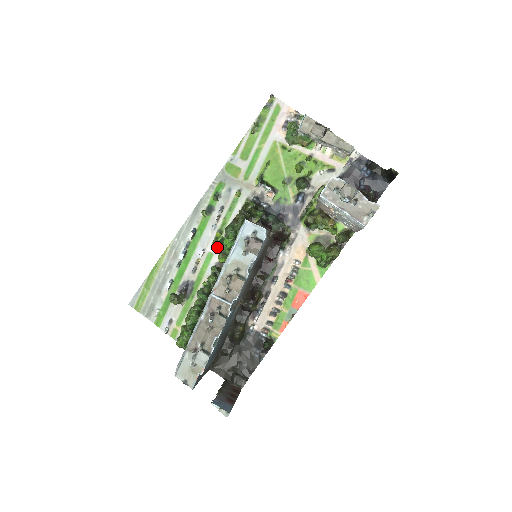
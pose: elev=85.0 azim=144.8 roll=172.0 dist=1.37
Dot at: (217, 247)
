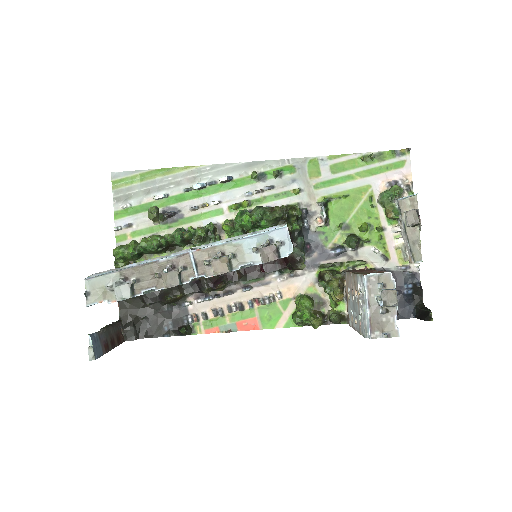
Dot at: (233, 212)
